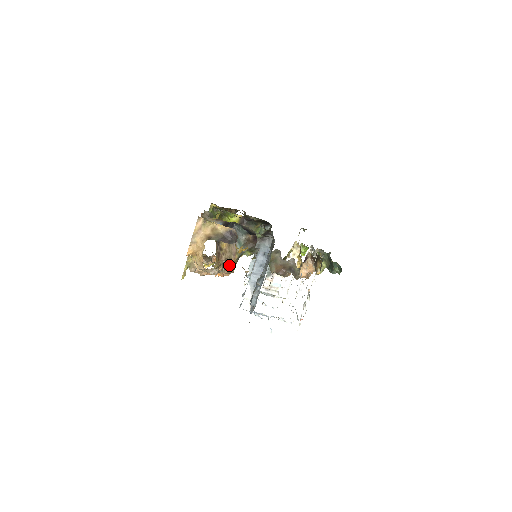
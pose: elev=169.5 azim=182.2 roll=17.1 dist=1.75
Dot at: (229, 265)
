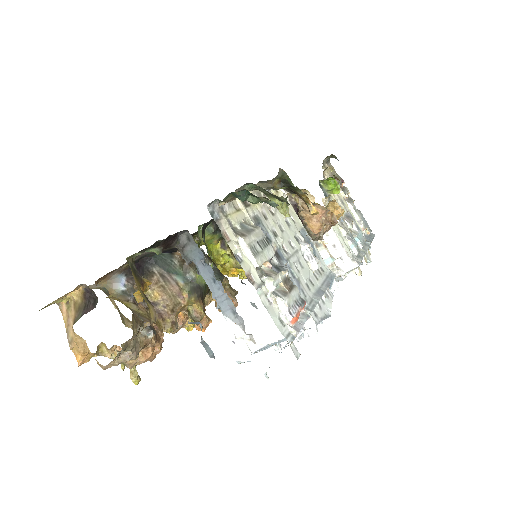
Dot at: (188, 312)
